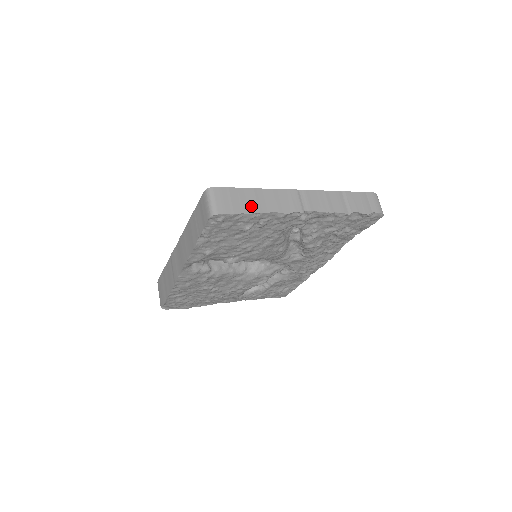
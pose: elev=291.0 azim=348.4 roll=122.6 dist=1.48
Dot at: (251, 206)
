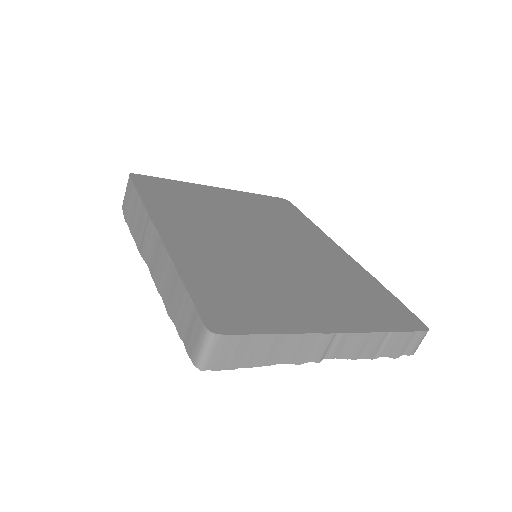
Dot at: (258, 358)
